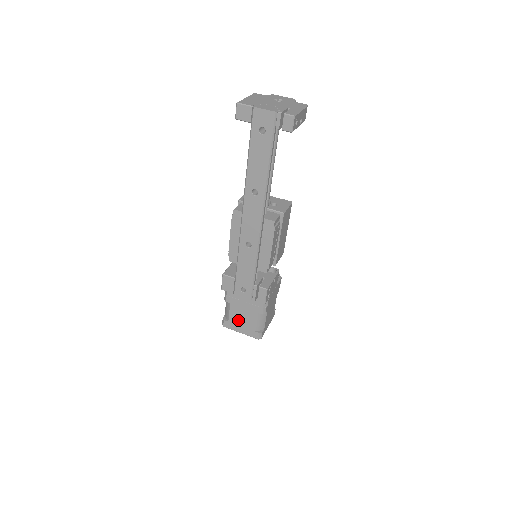
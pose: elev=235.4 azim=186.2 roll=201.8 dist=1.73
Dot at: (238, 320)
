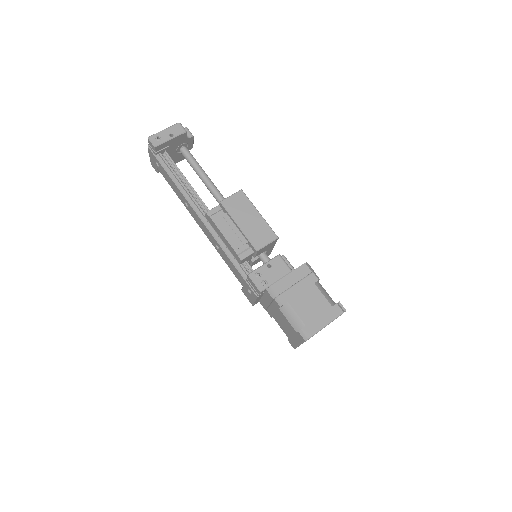
Dot at: (287, 331)
